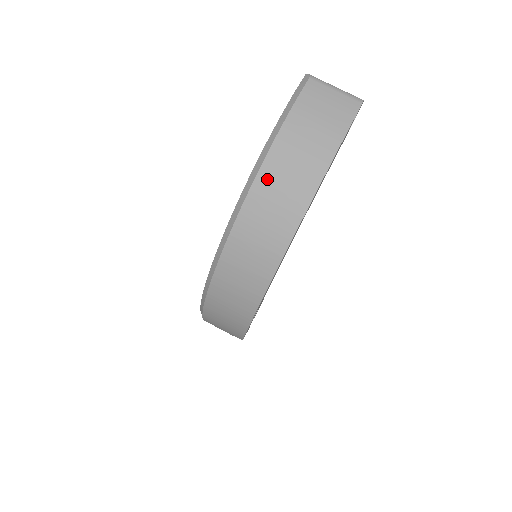
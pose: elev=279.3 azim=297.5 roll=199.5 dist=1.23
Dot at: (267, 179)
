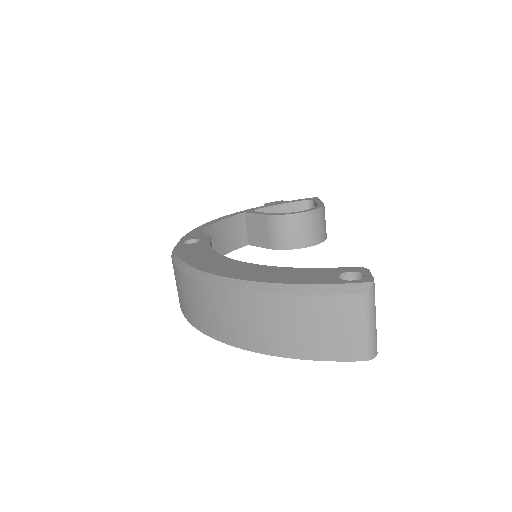
Dot at: (231, 300)
